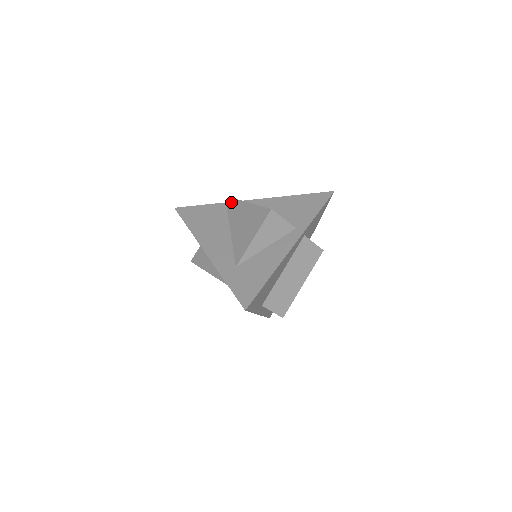
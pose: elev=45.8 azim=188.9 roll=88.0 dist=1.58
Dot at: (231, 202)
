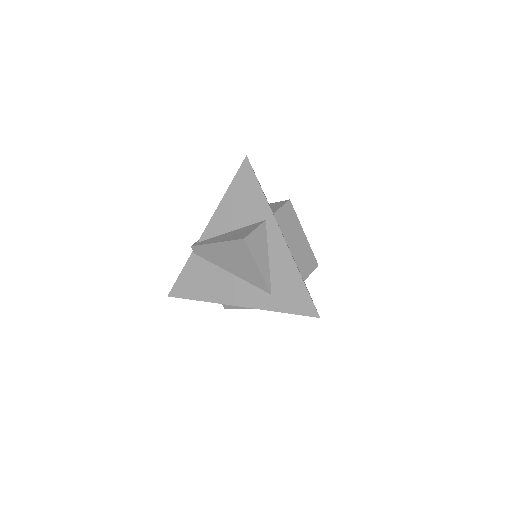
Dot at: (197, 250)
